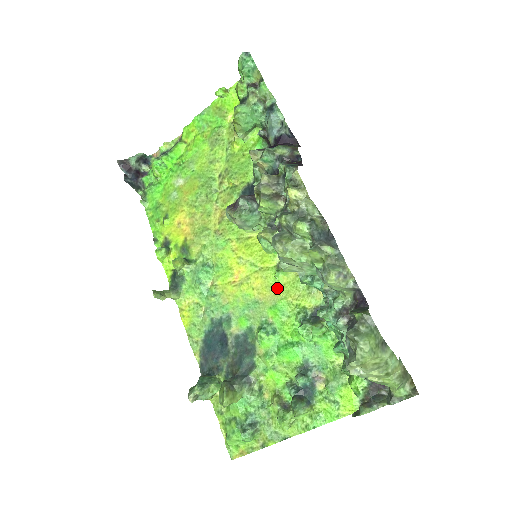
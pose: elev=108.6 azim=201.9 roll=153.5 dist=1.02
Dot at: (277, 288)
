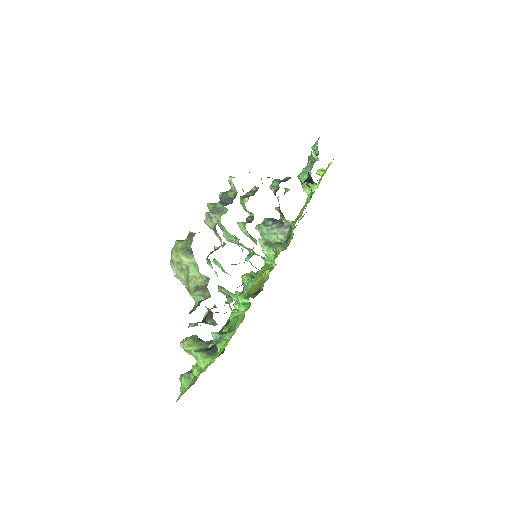
Dot at: occluded
